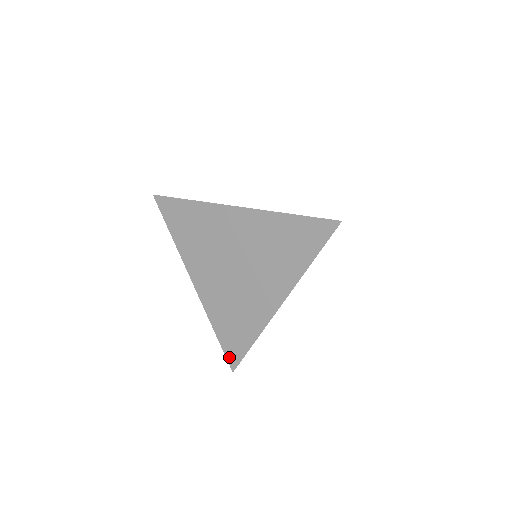
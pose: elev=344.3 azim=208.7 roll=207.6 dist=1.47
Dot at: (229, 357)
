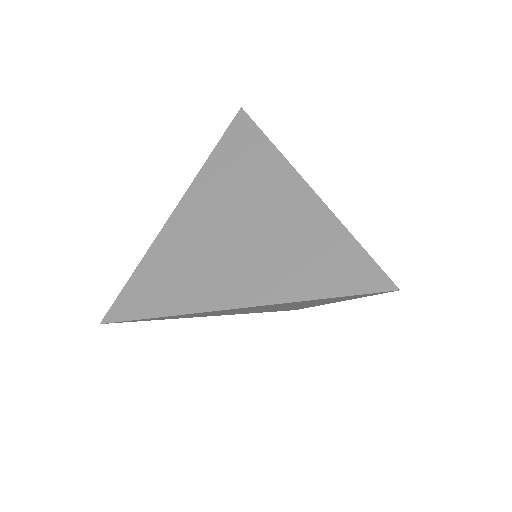
Dot at: (117, 305)
